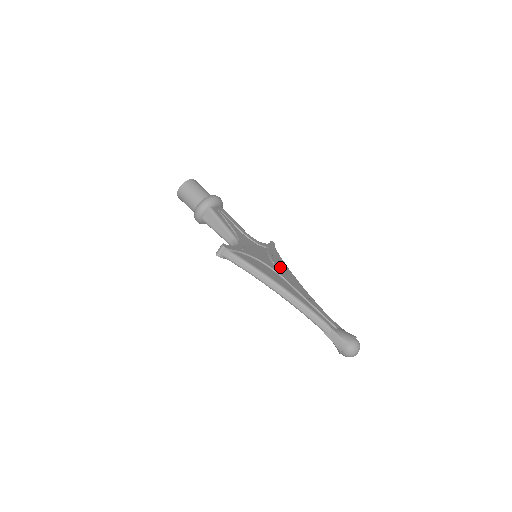
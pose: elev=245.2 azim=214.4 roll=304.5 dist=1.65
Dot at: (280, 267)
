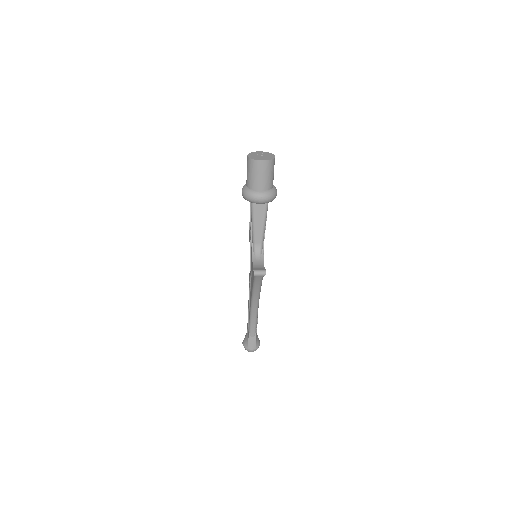
Dot at: occluded
